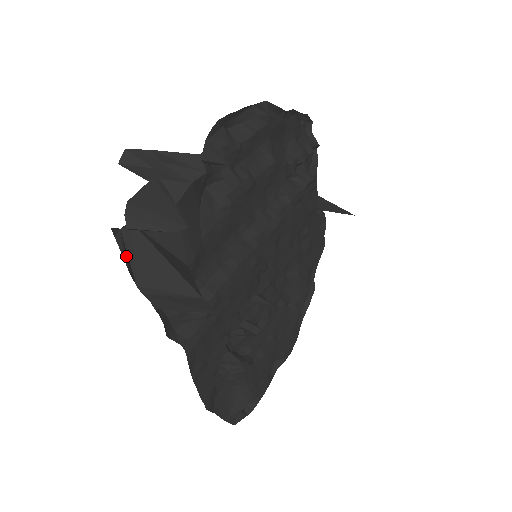
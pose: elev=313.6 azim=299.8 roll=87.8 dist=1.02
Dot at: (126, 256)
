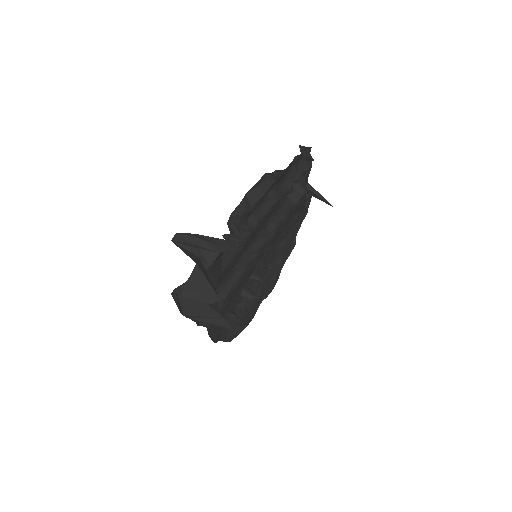
Dot at: (178, 303)
